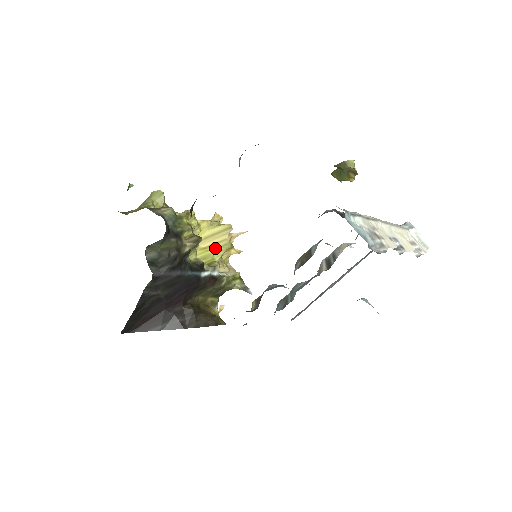
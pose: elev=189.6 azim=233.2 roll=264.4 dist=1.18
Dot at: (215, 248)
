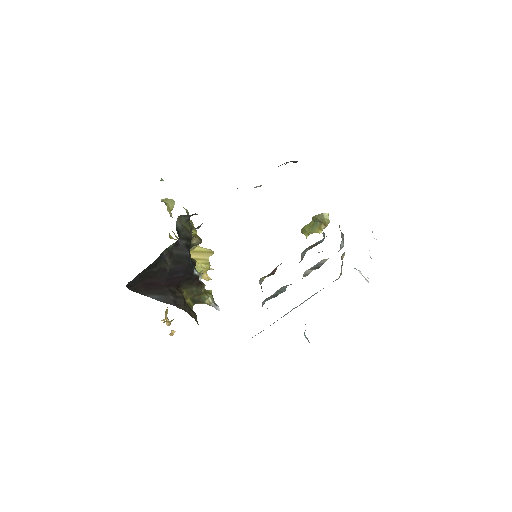
Dot at: (199, 262)
